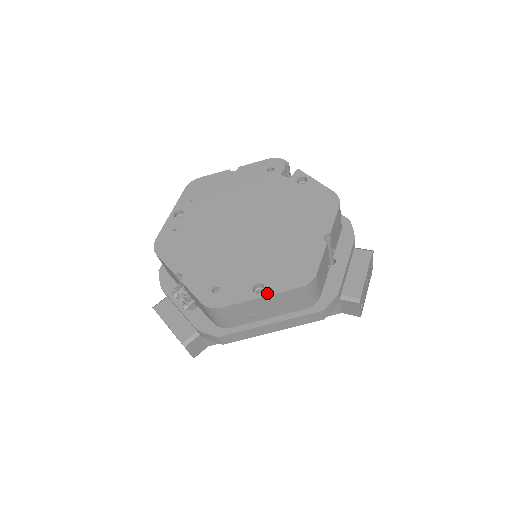
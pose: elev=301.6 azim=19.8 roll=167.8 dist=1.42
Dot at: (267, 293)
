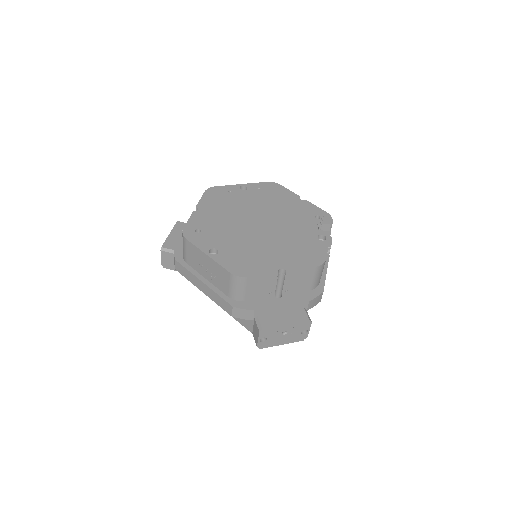
Dot at: (213, 257)
